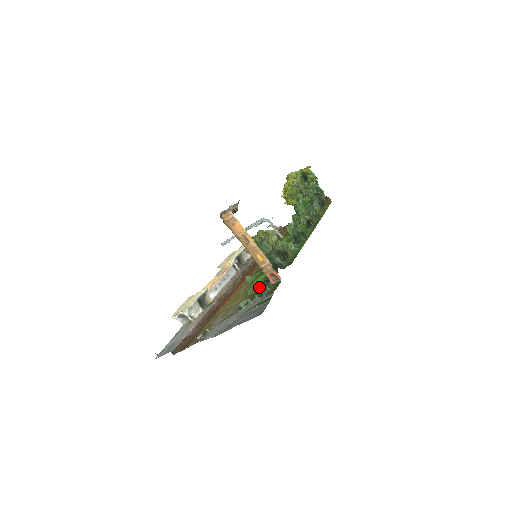
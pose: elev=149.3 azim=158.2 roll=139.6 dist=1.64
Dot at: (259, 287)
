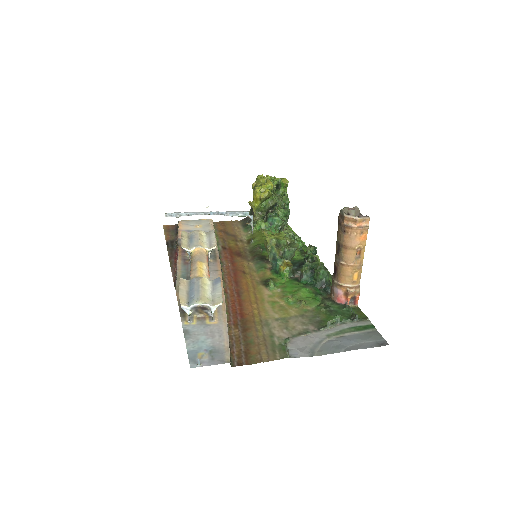
Dot at: (323, 304)
